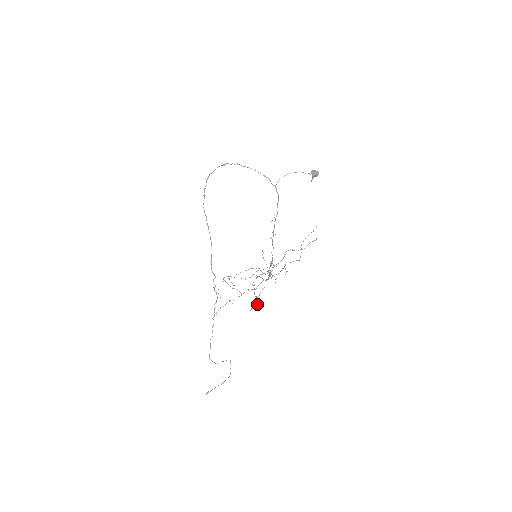
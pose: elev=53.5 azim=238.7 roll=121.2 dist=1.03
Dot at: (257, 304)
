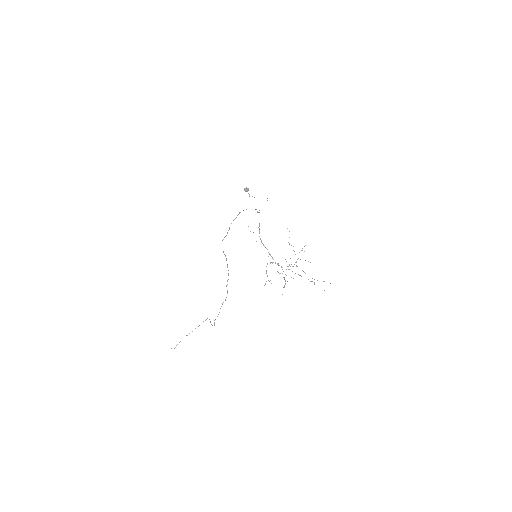
Dot at: occluded
